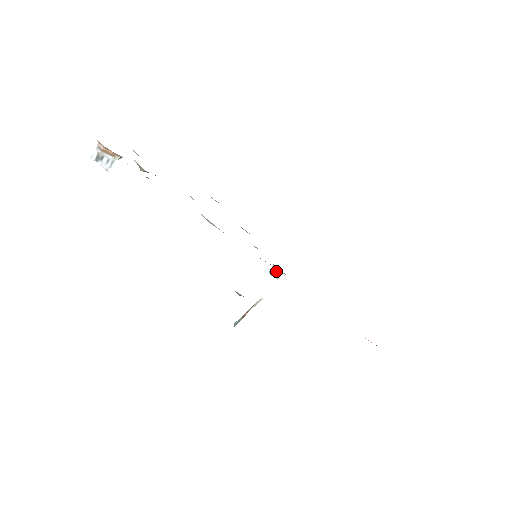
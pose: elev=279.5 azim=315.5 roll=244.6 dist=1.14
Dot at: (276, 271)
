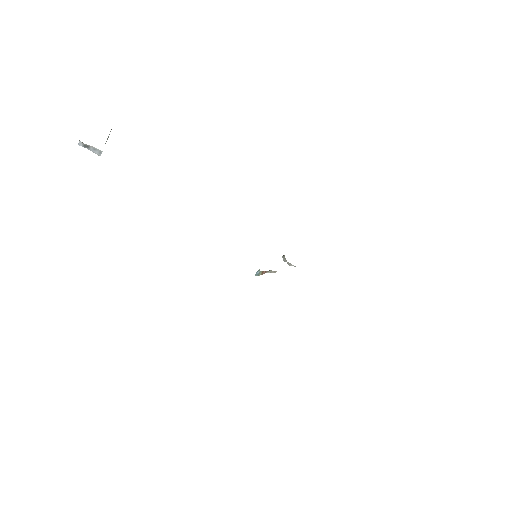
Dot at: occluded
